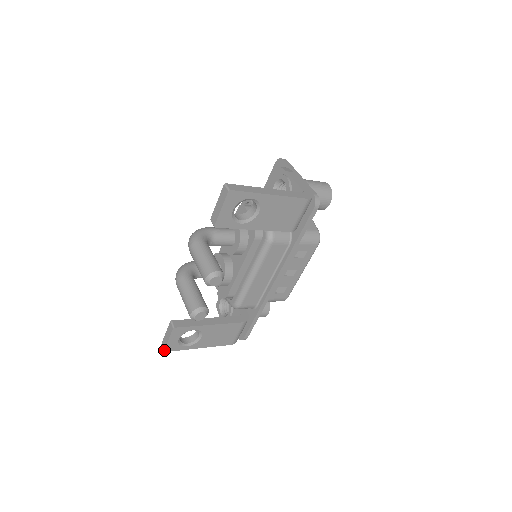
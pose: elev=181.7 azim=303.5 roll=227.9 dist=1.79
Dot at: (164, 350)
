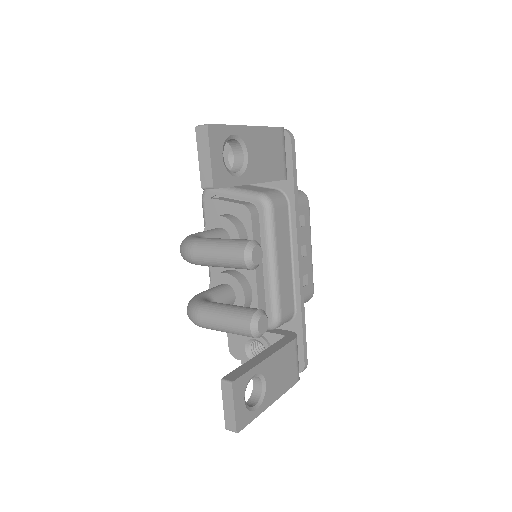
Dot at: (236, 430)
